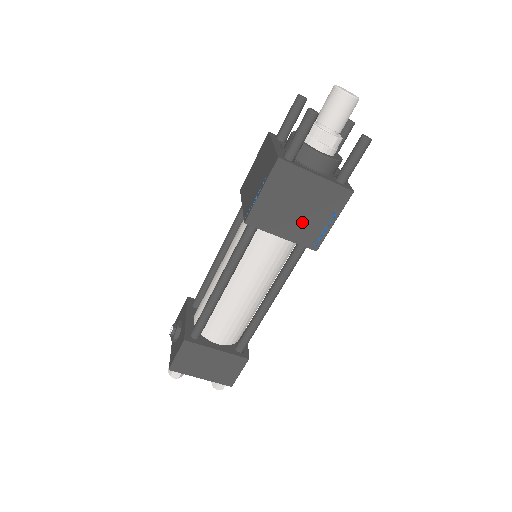
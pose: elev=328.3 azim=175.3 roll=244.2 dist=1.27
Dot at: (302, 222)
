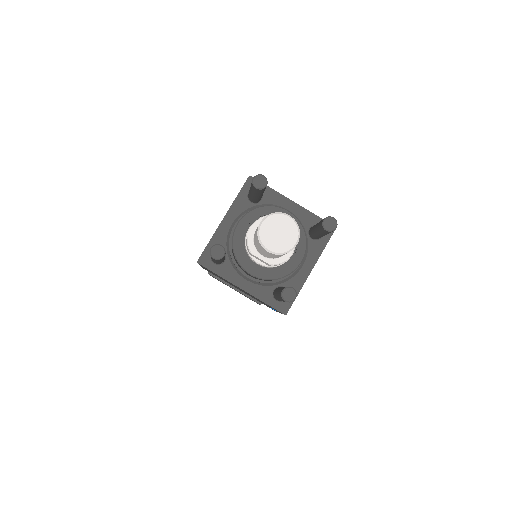
Dot at: (249, 295)
